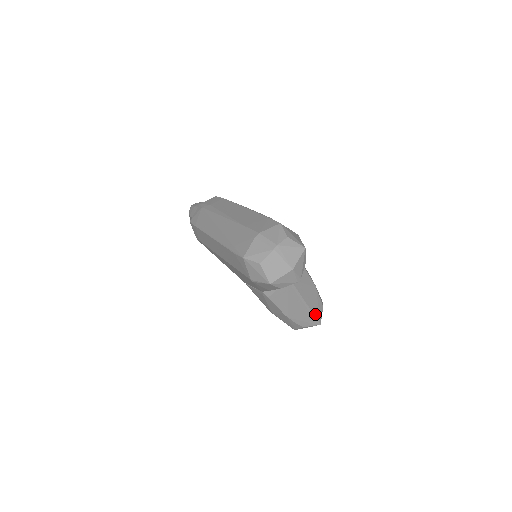
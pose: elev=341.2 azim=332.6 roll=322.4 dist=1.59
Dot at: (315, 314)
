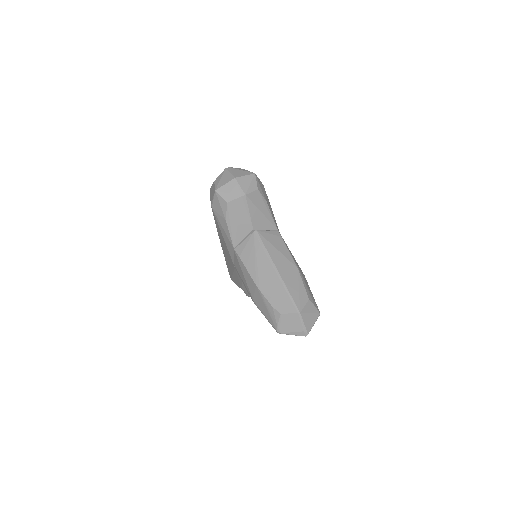
Dot at: (291, 294)
